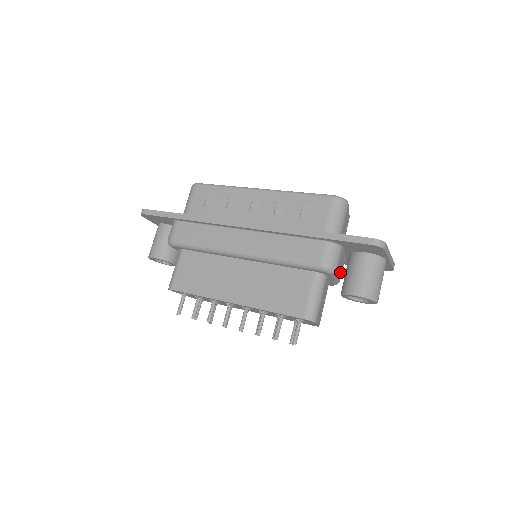
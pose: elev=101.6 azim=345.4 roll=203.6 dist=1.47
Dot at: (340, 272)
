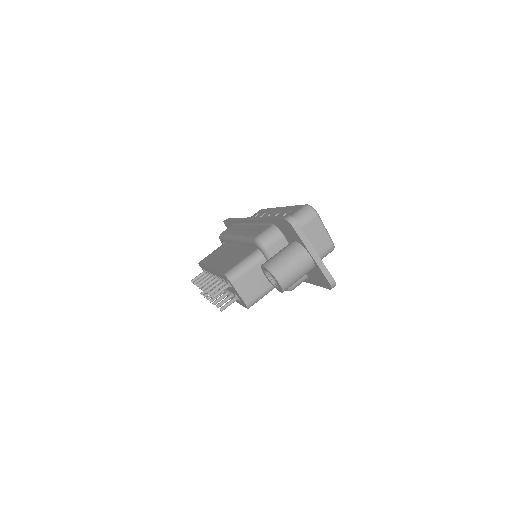
Dot at: occluded
